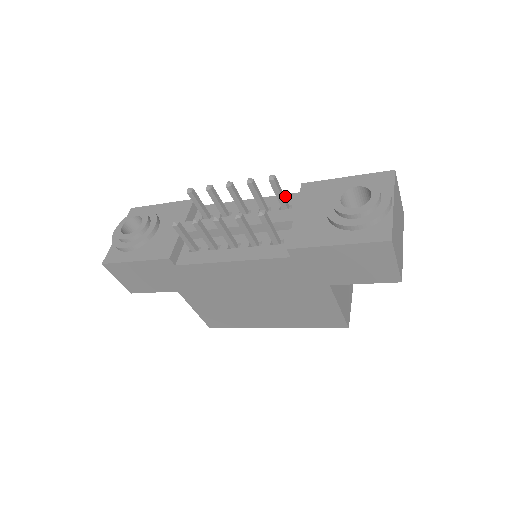
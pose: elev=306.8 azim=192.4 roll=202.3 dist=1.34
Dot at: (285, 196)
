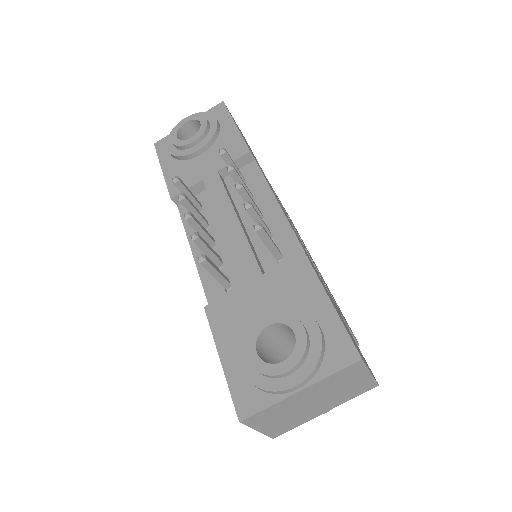
Dot at: (295, 241)
